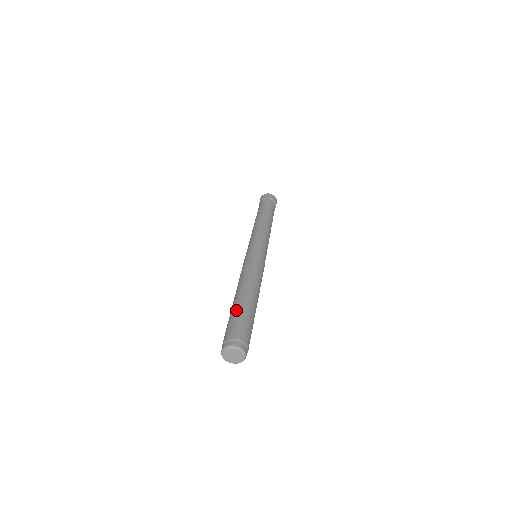
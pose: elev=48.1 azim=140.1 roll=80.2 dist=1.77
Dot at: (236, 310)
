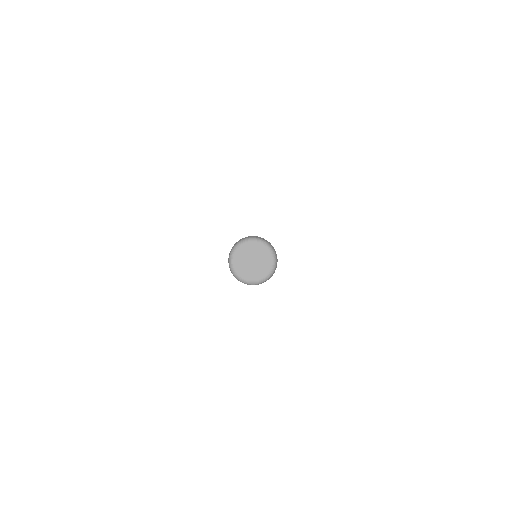
Dot at: occluded
